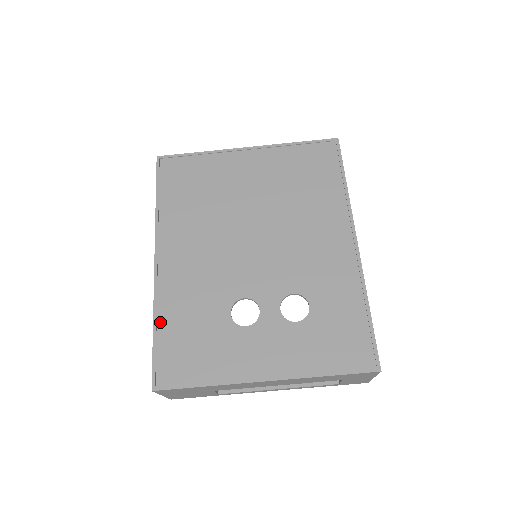
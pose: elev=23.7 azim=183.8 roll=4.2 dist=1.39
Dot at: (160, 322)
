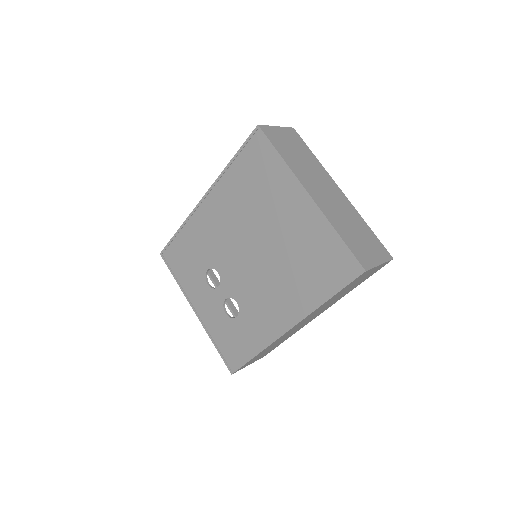
Dot at: (182, 231)
